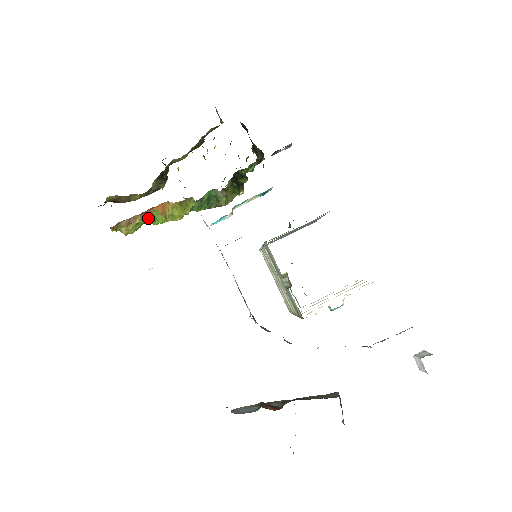
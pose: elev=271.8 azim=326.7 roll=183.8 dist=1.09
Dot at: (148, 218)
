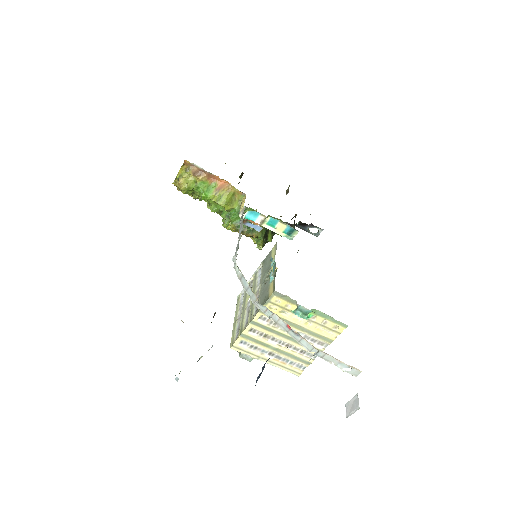
Dot at: (204, 186)
